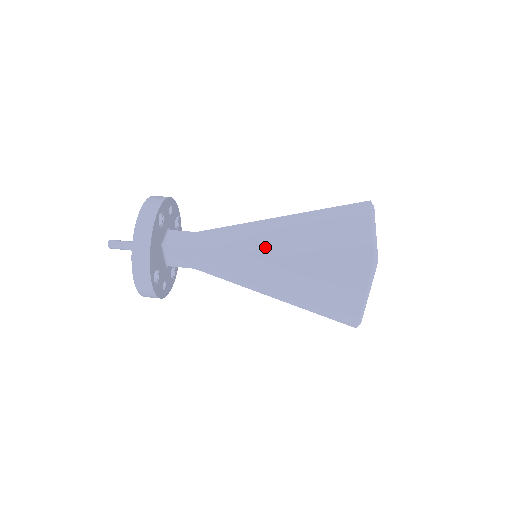
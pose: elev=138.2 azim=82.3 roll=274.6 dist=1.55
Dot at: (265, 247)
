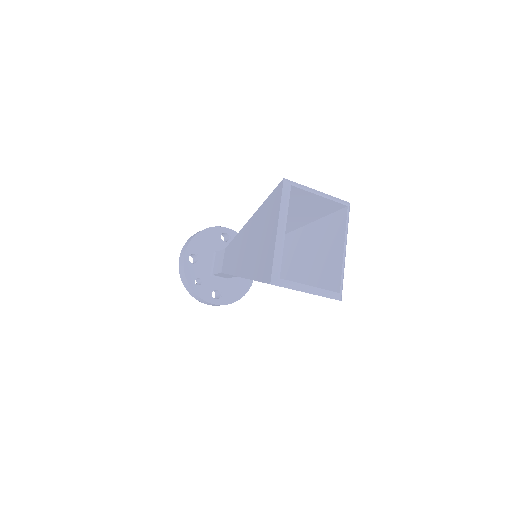
Dot at: occluded
